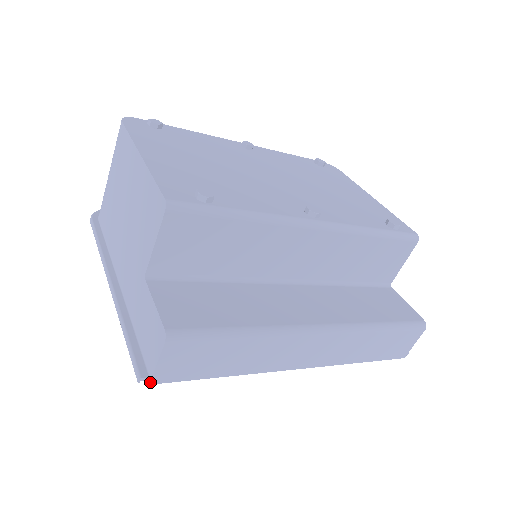
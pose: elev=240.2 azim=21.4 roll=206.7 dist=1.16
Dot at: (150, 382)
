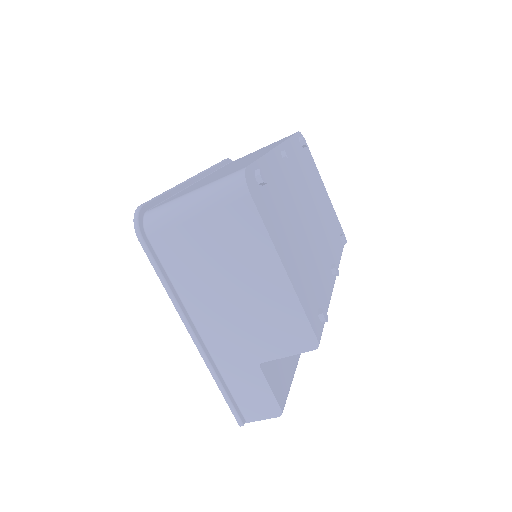
Dot at: occluded
